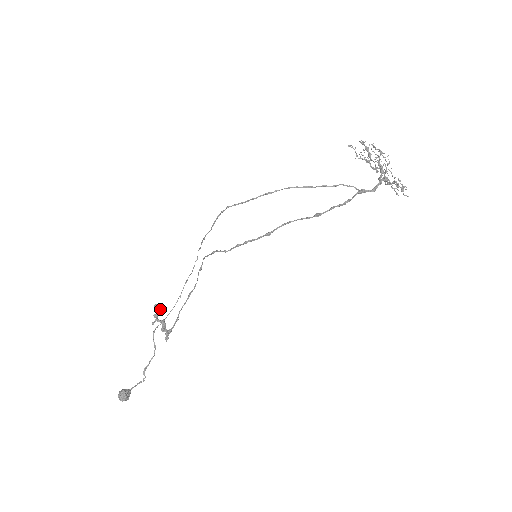
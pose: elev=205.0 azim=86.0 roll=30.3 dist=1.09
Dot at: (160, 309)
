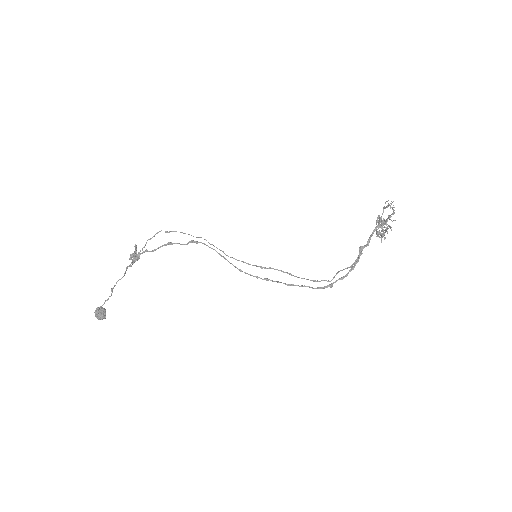
Dot at: (135, 251)
